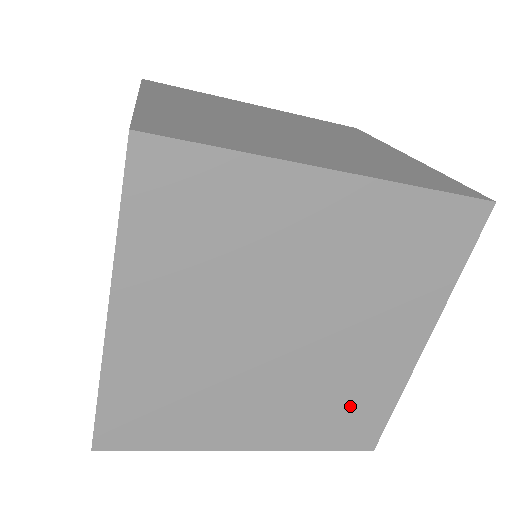
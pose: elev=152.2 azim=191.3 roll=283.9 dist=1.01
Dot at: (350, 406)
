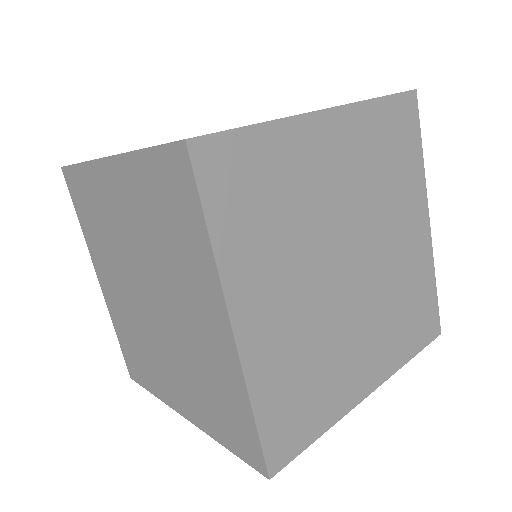
Dot at: (140, 357)
